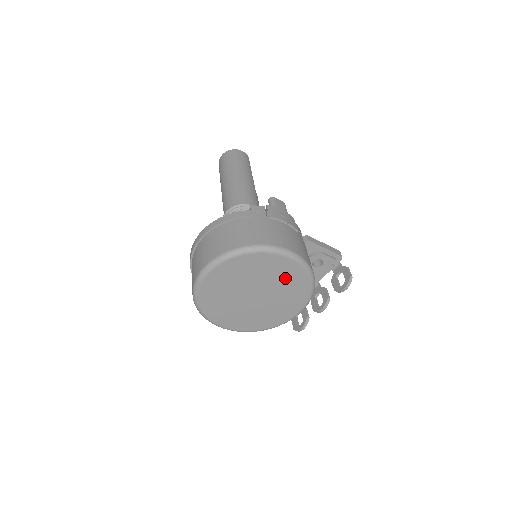
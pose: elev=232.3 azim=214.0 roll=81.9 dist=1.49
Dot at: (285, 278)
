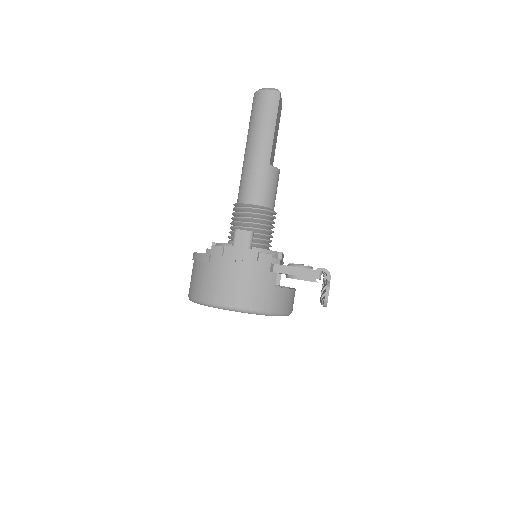
Dot at: occluded
